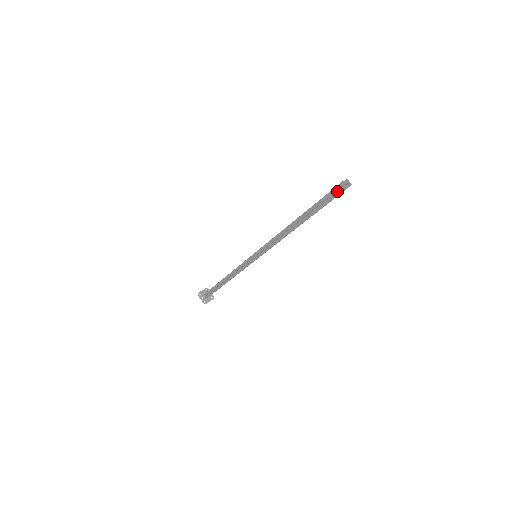
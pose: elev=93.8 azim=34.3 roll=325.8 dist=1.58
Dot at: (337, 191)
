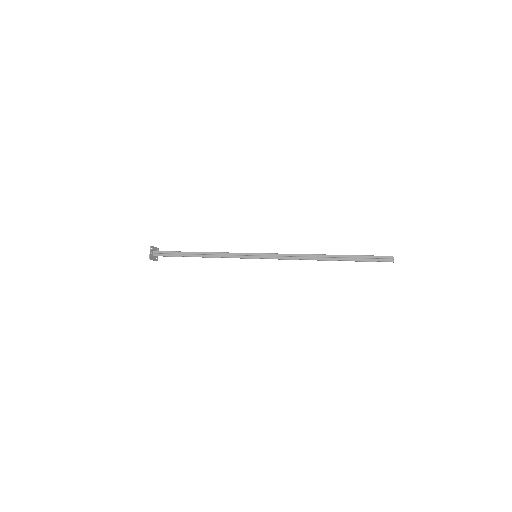
Dot at: (383, 259)
